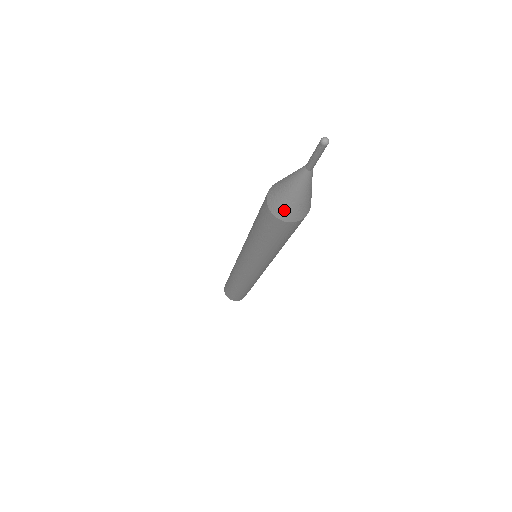
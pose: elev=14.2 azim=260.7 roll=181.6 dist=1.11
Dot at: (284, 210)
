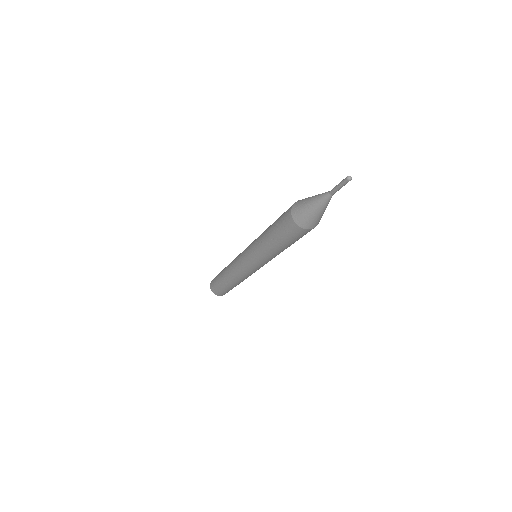
Dot at: (306, 221)
